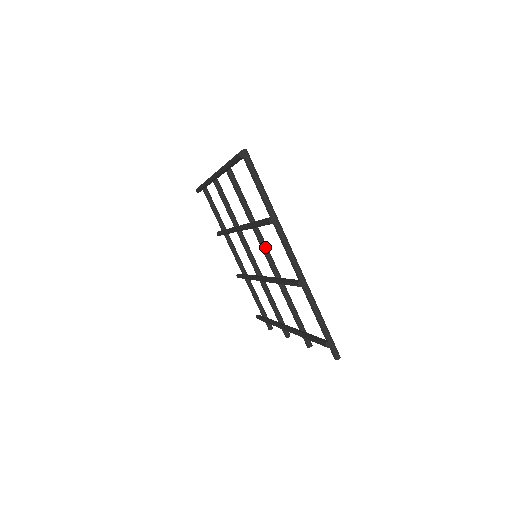
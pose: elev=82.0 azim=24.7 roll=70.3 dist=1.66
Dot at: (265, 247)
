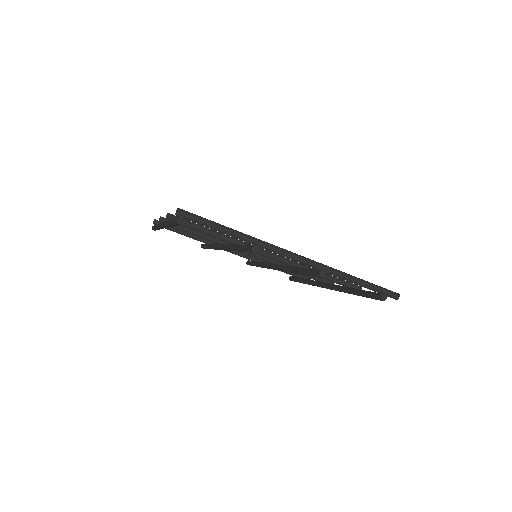
Dot at: (260, 251)
